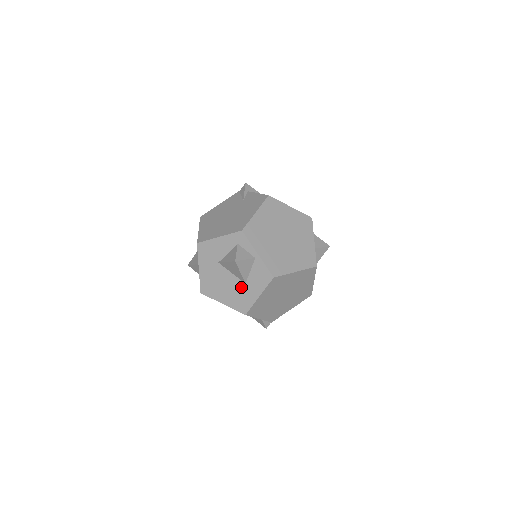
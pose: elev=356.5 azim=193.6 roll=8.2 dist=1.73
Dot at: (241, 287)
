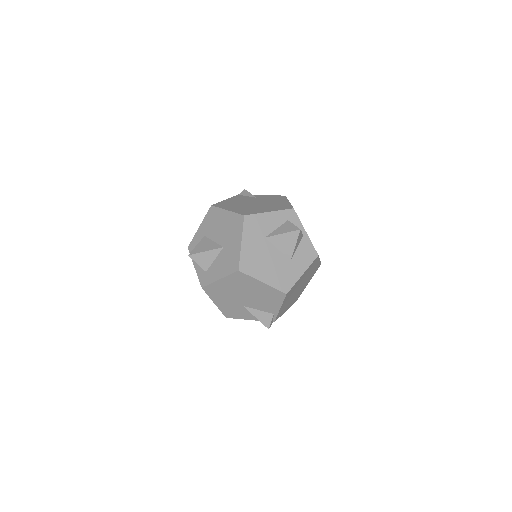
Dot at: (286, 264)
